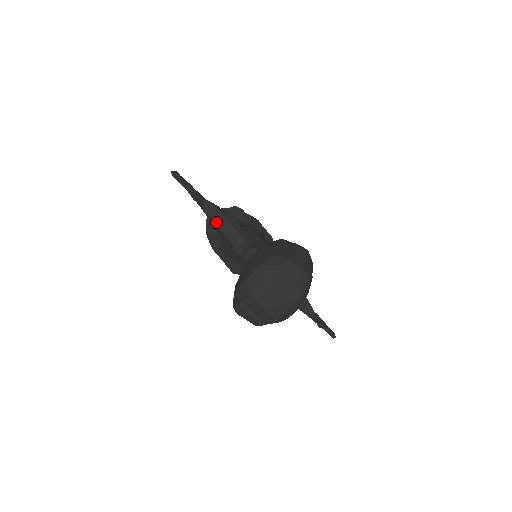
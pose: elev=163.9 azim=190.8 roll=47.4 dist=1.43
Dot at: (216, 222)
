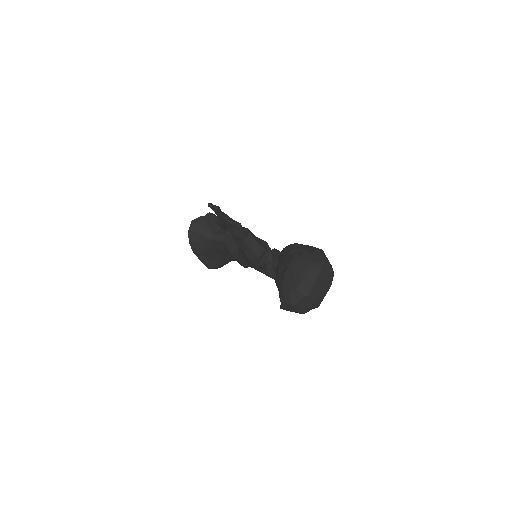
Dot at: (241, 239)
